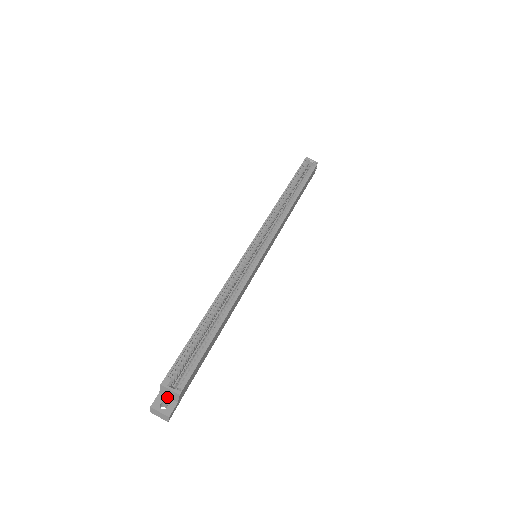
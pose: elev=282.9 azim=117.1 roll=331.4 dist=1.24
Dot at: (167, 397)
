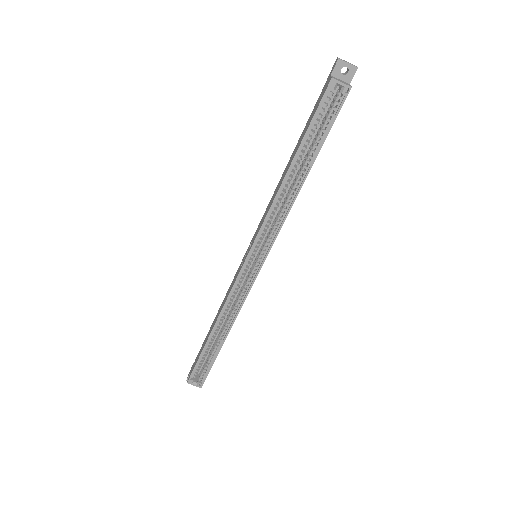
Dot at: occluded
